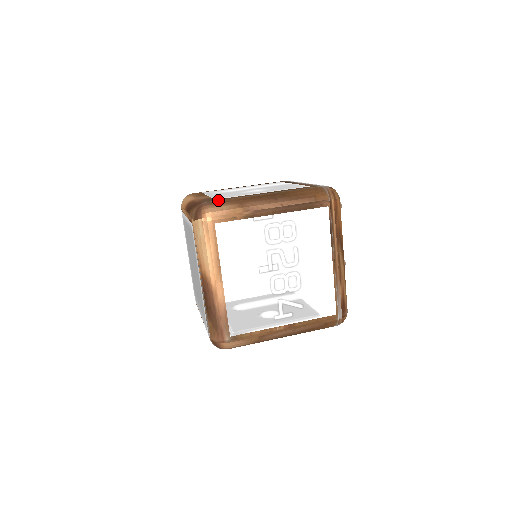
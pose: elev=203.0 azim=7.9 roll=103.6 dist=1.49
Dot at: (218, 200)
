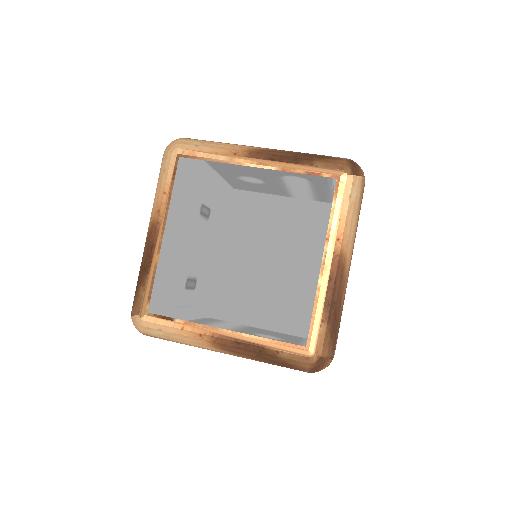
Dot at: occluded
